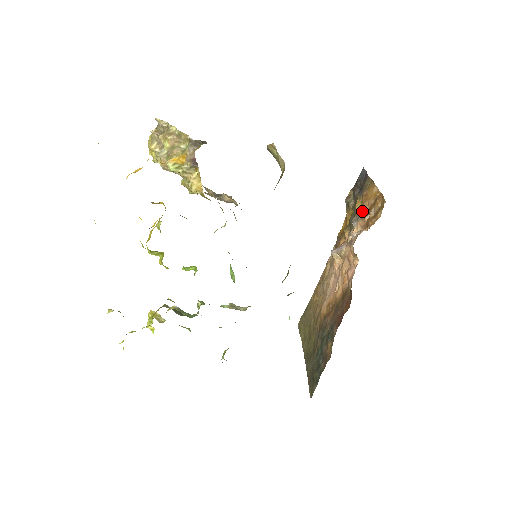
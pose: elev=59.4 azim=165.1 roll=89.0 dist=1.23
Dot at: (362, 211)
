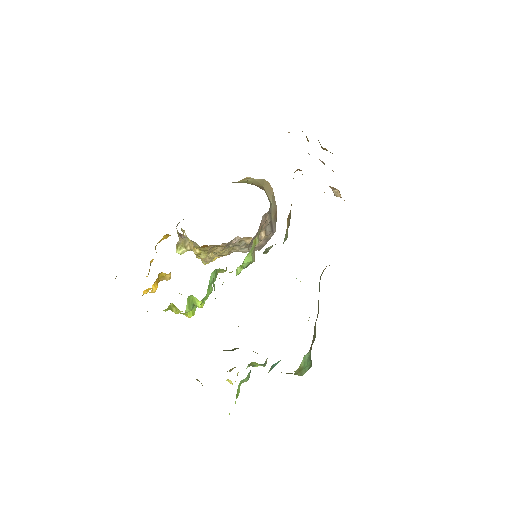
Dot at: occluded
